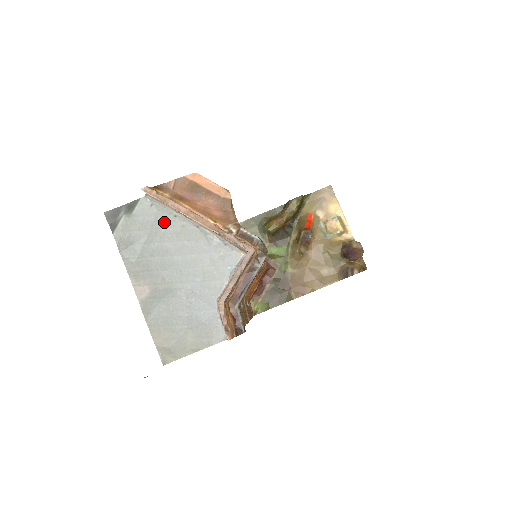
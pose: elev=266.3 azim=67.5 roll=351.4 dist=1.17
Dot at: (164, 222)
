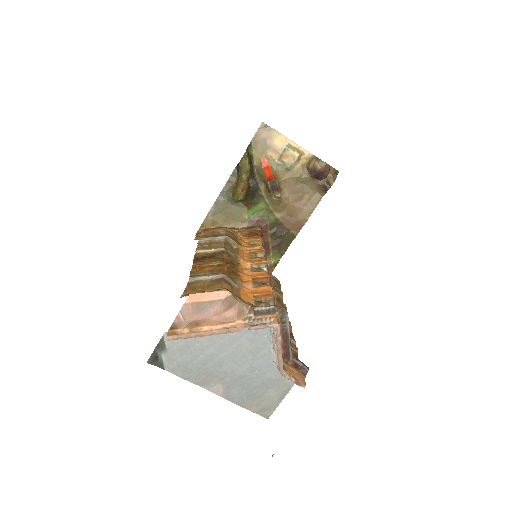
Dot at: (194, 339)
